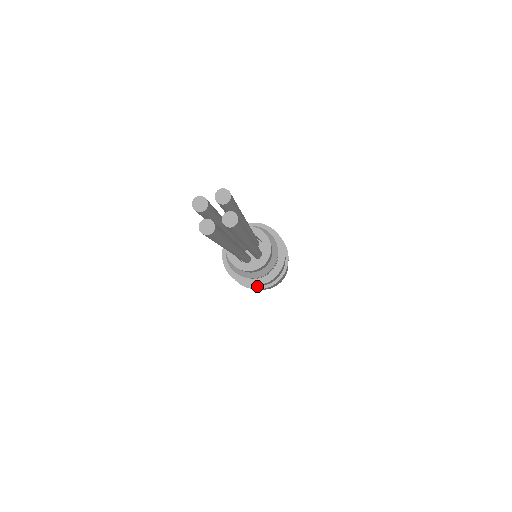
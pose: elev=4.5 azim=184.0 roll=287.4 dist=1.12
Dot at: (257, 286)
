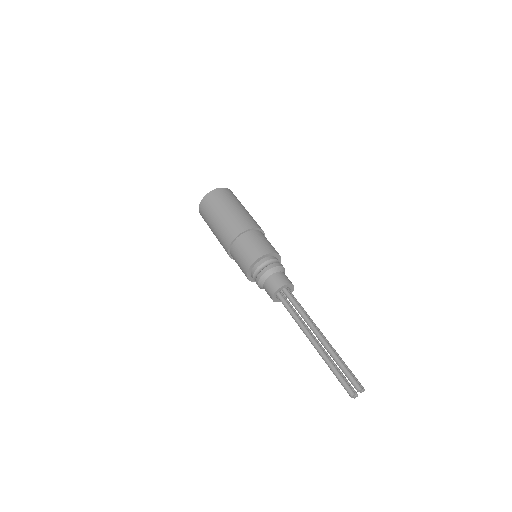
Dot at: occluded
